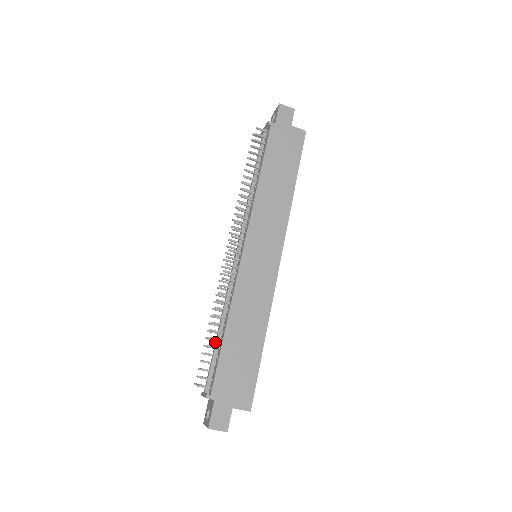
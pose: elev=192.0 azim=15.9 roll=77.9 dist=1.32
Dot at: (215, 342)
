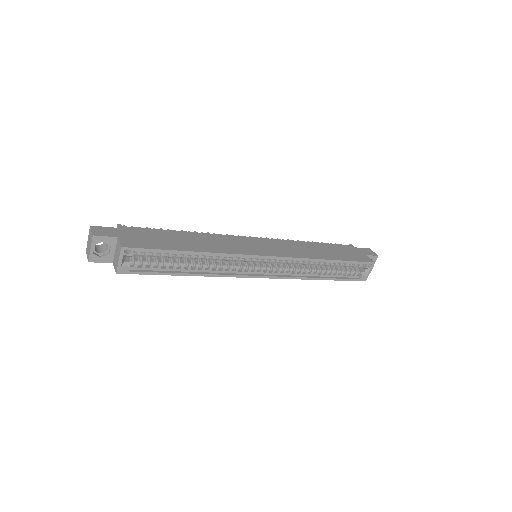
Dot at: occluded
